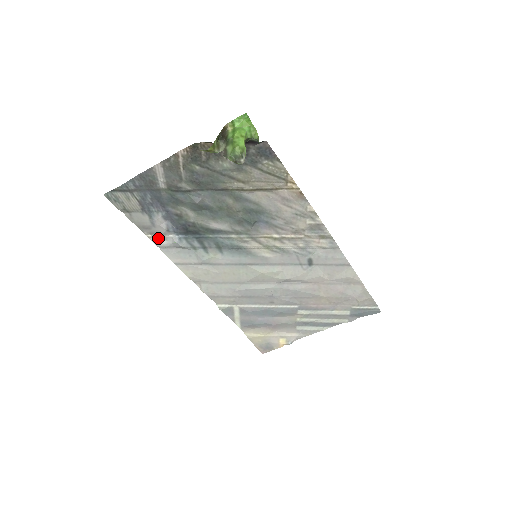
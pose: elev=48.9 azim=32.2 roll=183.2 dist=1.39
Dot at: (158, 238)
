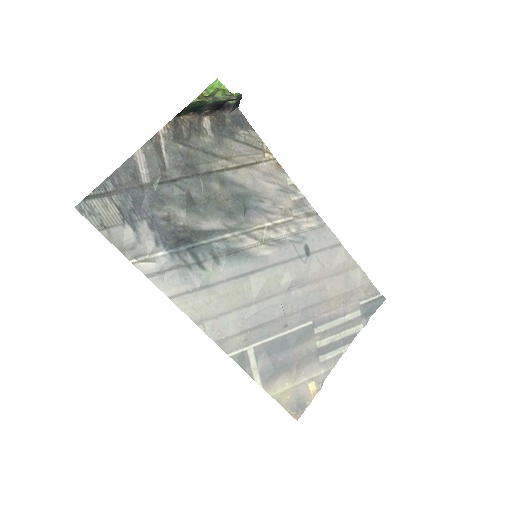
Dot at: (145, 262)
